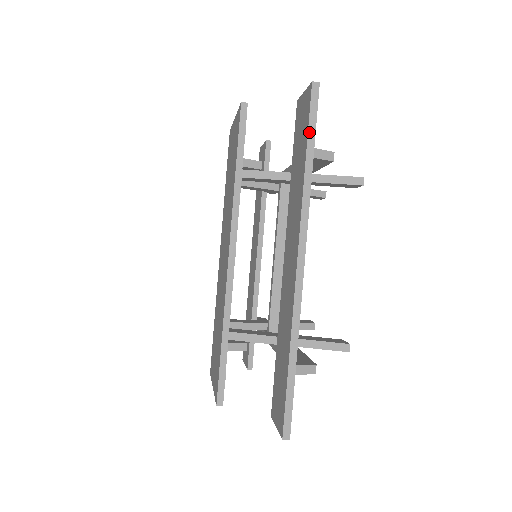
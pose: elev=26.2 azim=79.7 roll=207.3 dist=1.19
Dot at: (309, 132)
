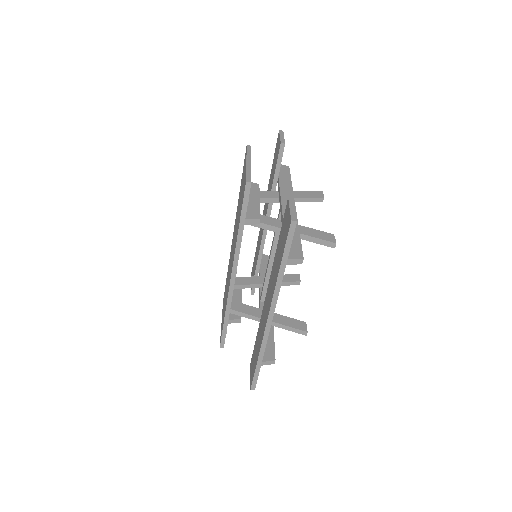
Dot at: (285, 251)
